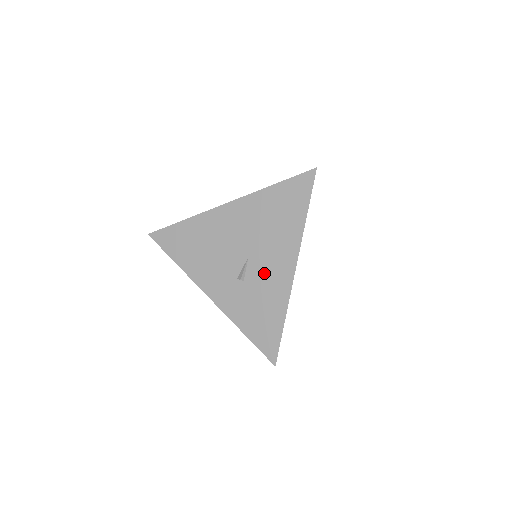
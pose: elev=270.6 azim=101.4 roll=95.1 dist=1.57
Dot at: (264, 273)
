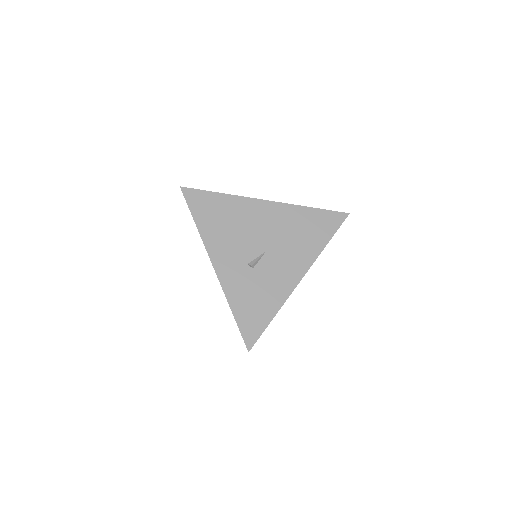
Dot at: (274, 270)
